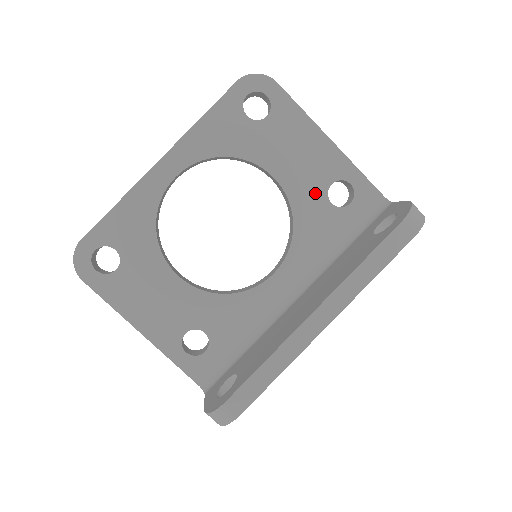
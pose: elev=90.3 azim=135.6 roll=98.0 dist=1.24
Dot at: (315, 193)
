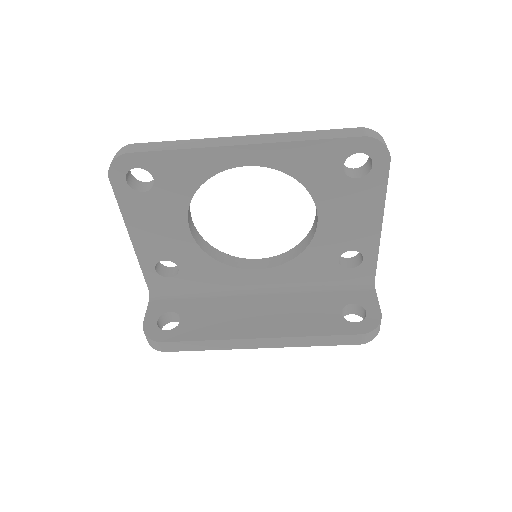
Dot at: (335, 247)
